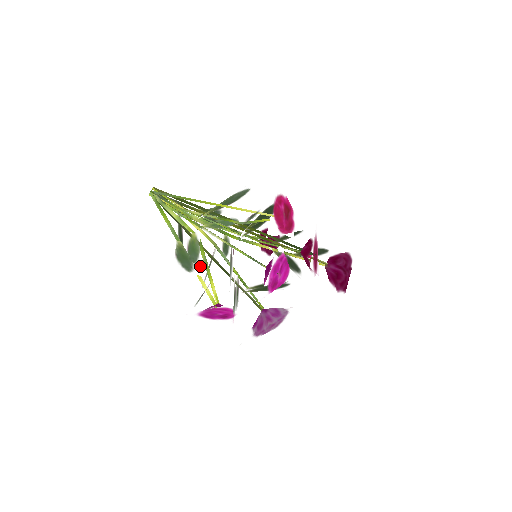
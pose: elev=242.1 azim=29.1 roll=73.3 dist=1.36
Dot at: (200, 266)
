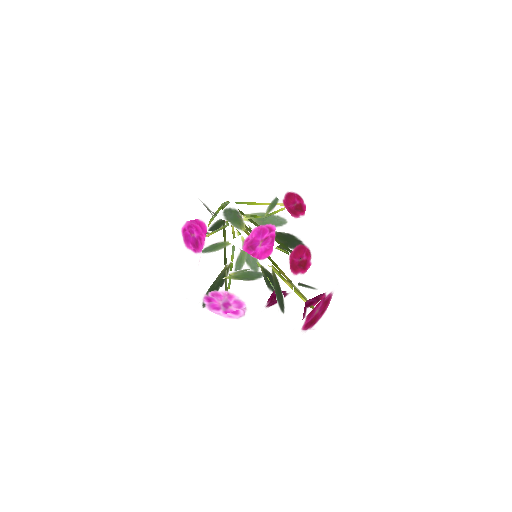
Dot at: occluded
